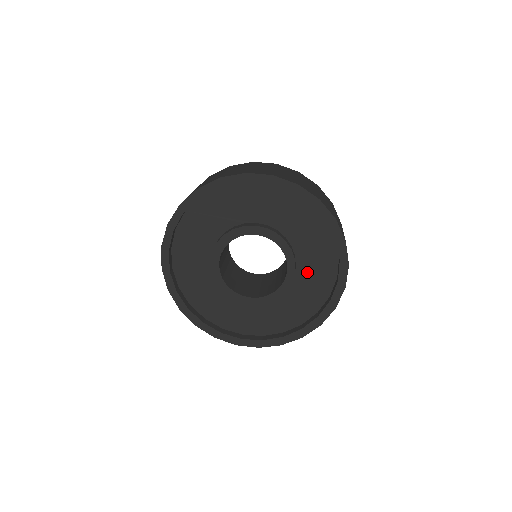
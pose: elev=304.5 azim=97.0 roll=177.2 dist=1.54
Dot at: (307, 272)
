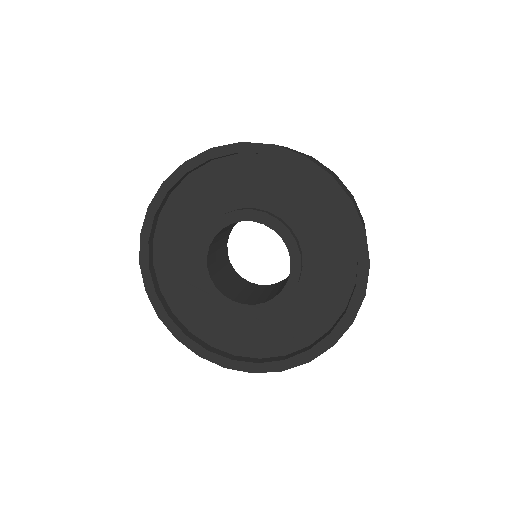
Dot at: (311, 290)
